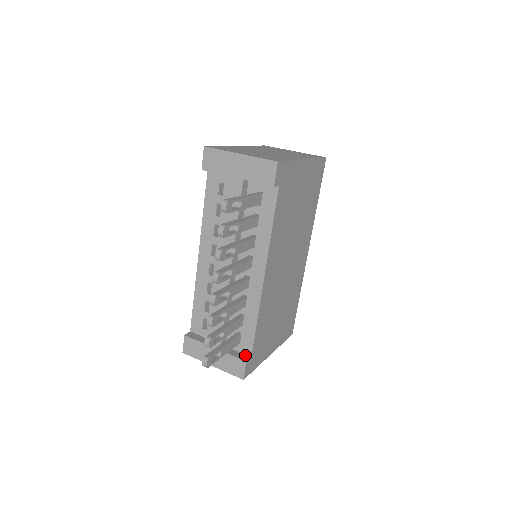
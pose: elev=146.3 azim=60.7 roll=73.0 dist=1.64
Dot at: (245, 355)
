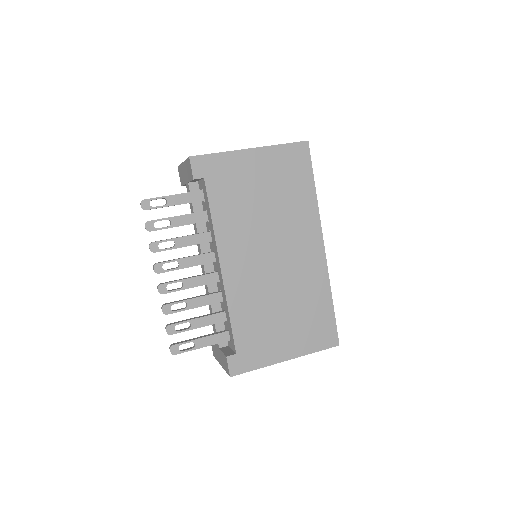
Dot at: (233, 352)
